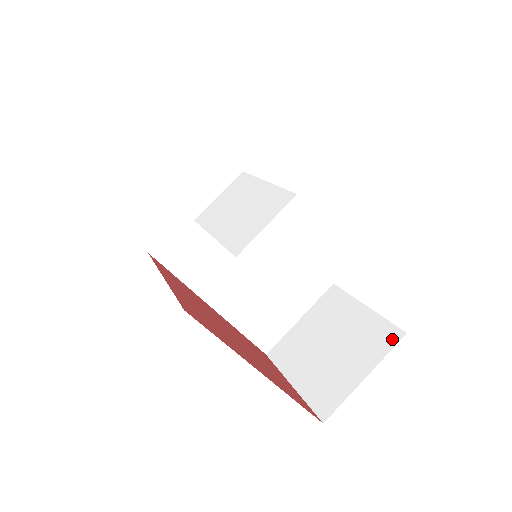
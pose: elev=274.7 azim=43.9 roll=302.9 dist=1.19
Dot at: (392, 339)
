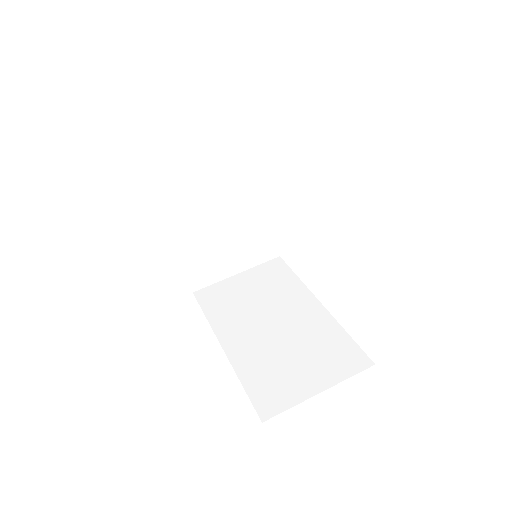
Dot at: occluded
